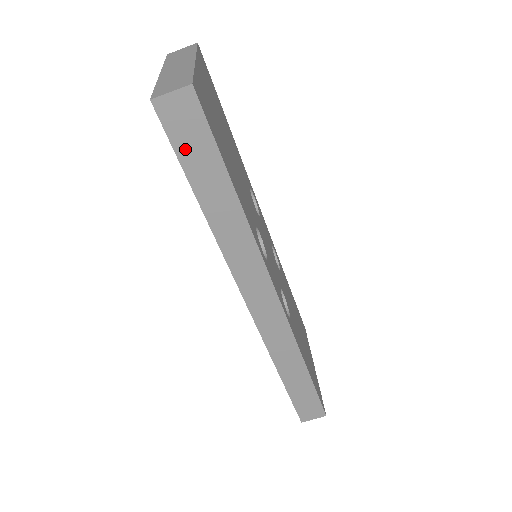
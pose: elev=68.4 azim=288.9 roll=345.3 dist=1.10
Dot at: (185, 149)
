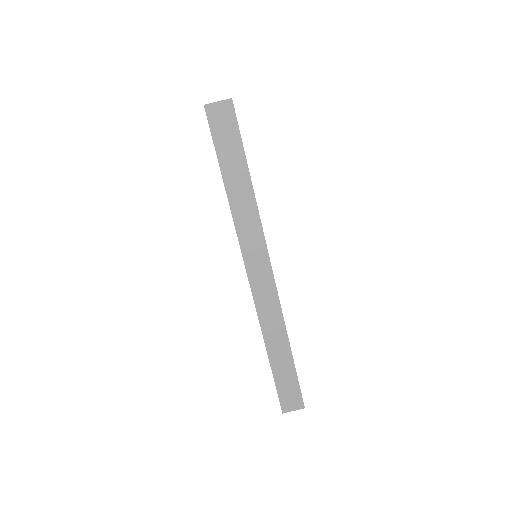
Dot at: (221, 141)
